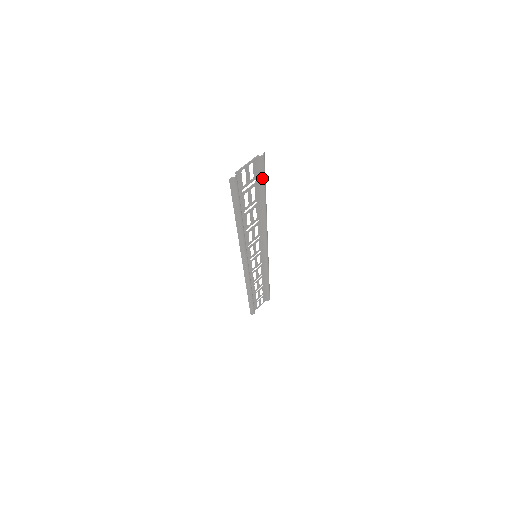
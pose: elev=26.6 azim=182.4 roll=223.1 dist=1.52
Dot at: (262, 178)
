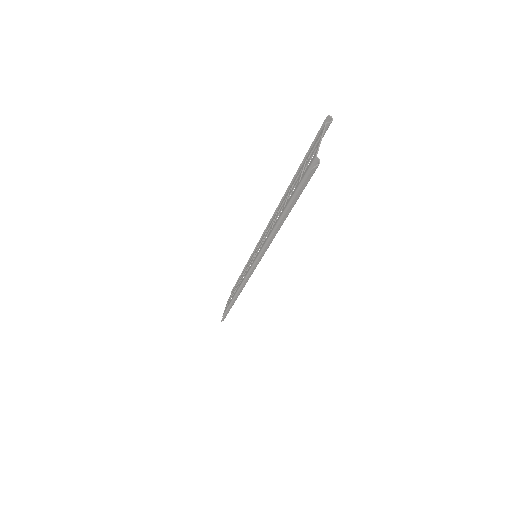
Dot at: occluded
